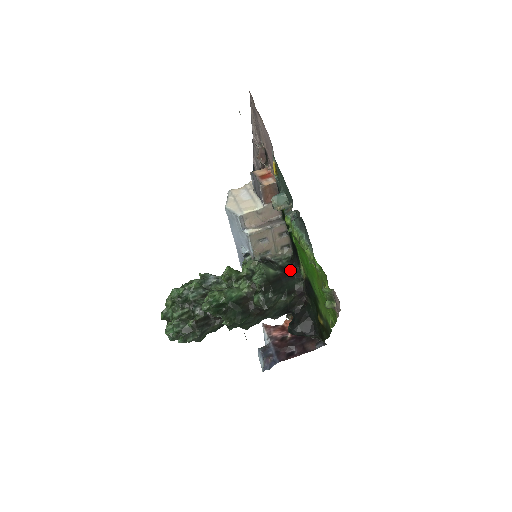
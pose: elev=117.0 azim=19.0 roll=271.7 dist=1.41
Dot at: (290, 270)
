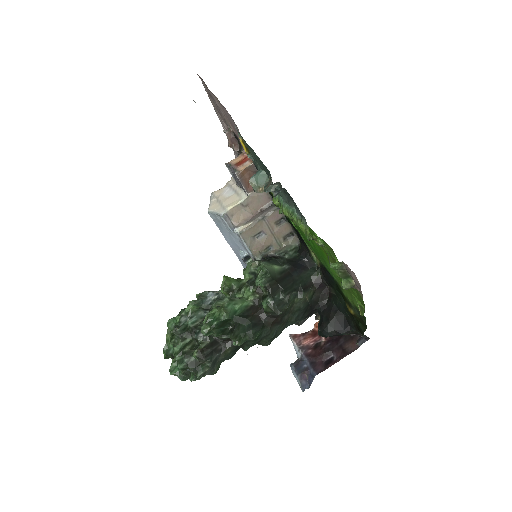
Dot at: (300, 261)
